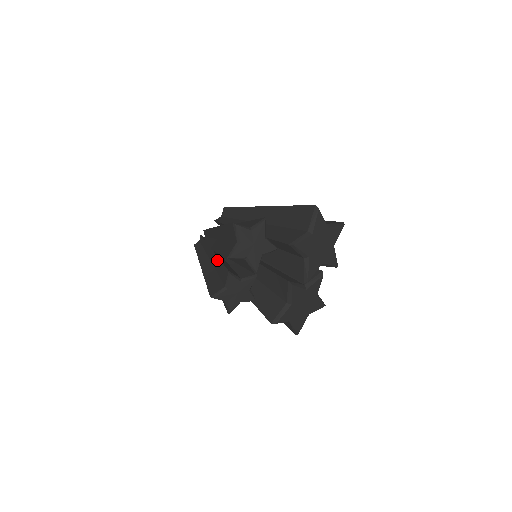
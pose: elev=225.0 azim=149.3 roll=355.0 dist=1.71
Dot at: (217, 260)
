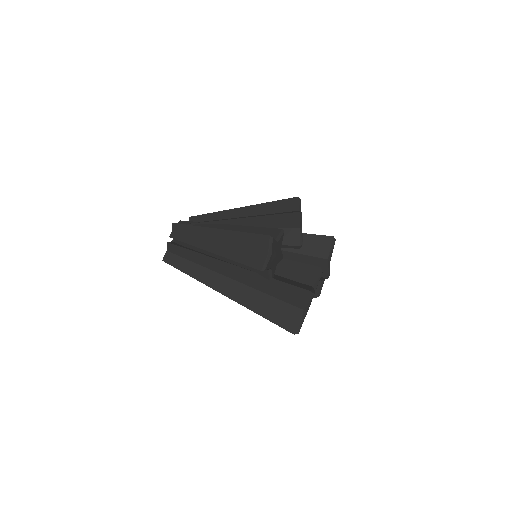
Dot at: (245, 227)
